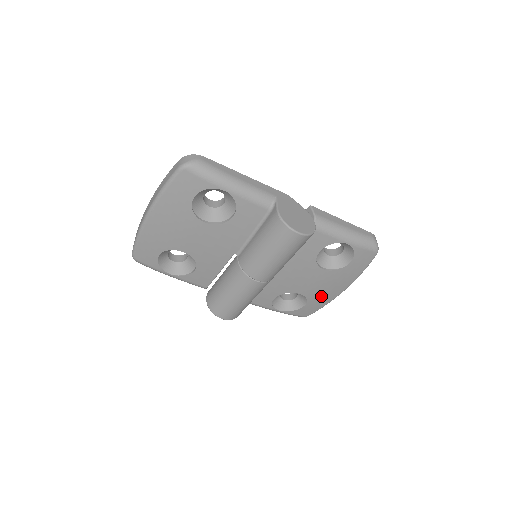
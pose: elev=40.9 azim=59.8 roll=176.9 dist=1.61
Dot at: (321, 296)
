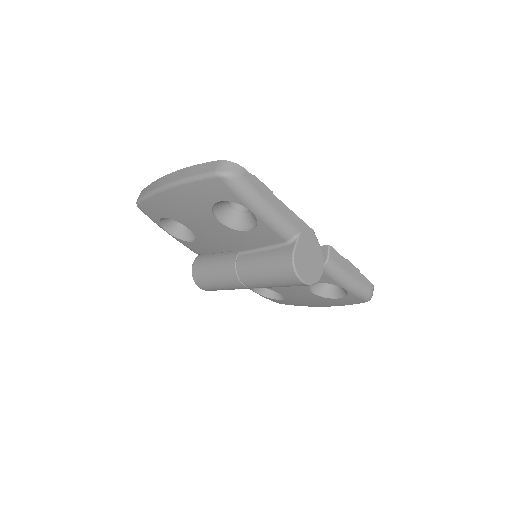
Dot at: (299, 302)
